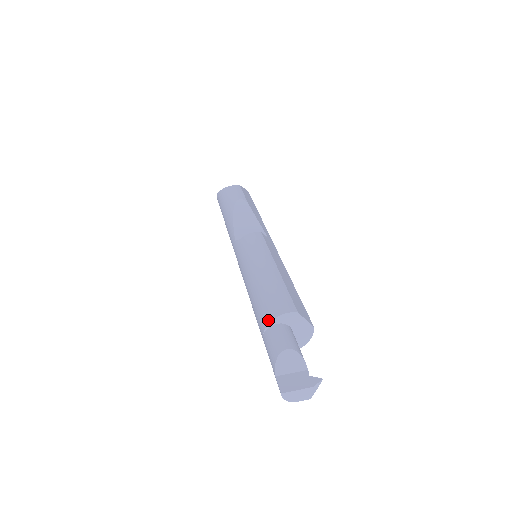
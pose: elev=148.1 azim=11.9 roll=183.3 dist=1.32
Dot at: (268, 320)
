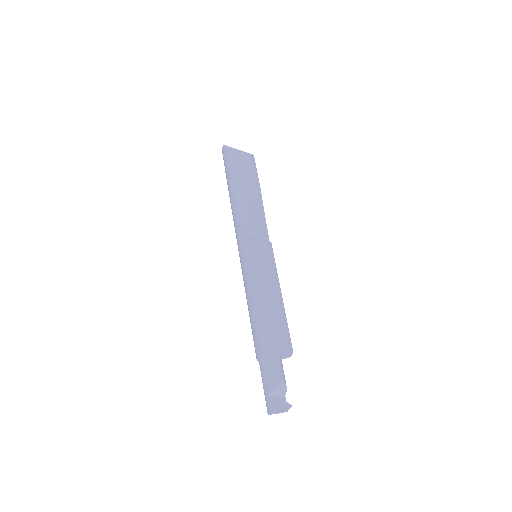
Dot at: (273, 351)
